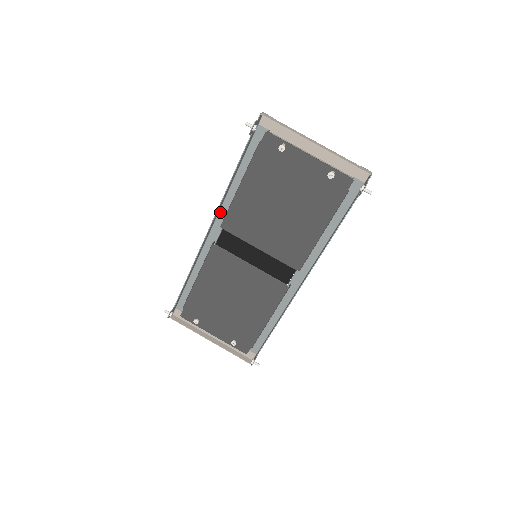
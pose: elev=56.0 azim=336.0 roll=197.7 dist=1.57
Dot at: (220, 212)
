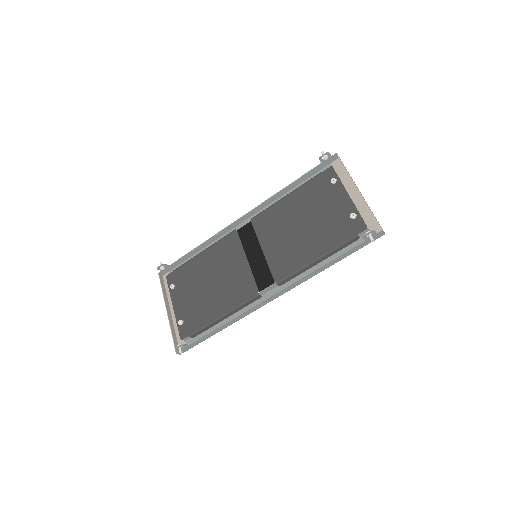
Dot at: (259, 212)
